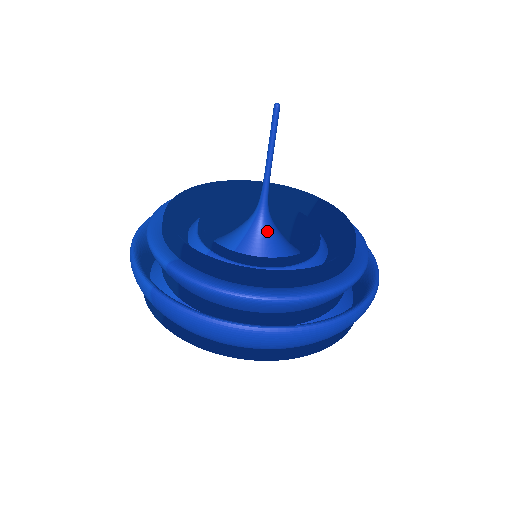
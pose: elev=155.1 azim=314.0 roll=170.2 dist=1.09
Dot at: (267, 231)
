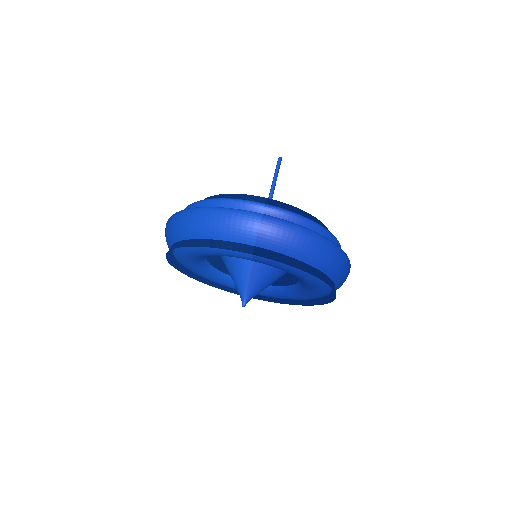
Dot at: occluded
